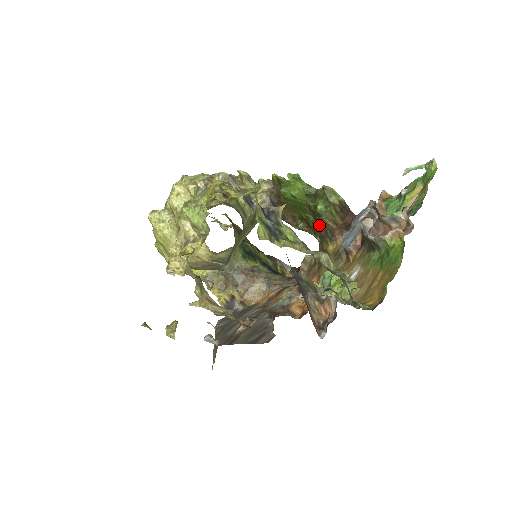
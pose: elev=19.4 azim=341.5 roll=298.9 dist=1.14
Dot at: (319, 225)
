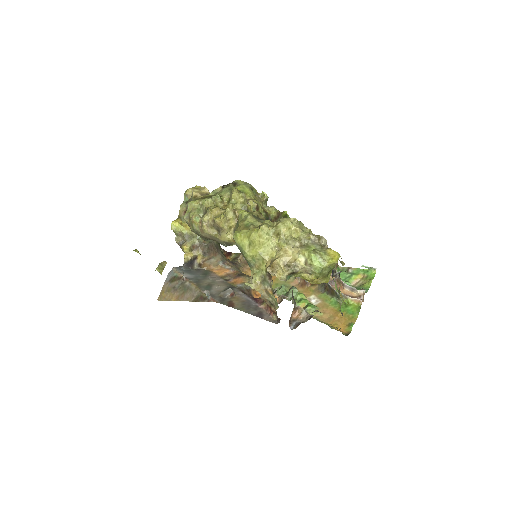
Dot at: occluded
